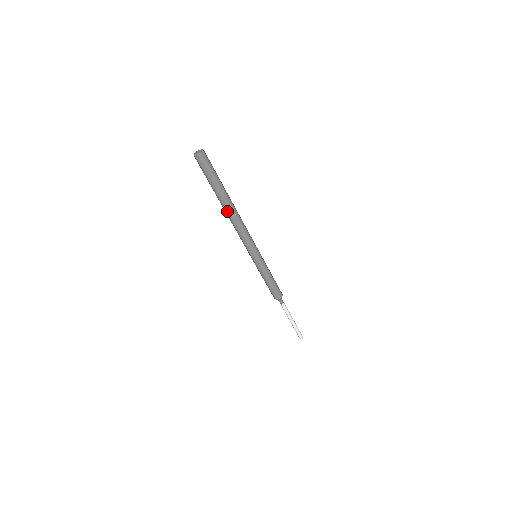
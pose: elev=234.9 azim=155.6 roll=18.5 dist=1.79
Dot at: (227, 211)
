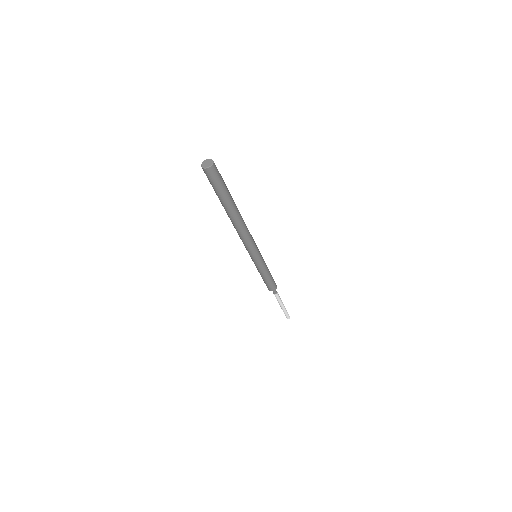
Dot at: occluded
